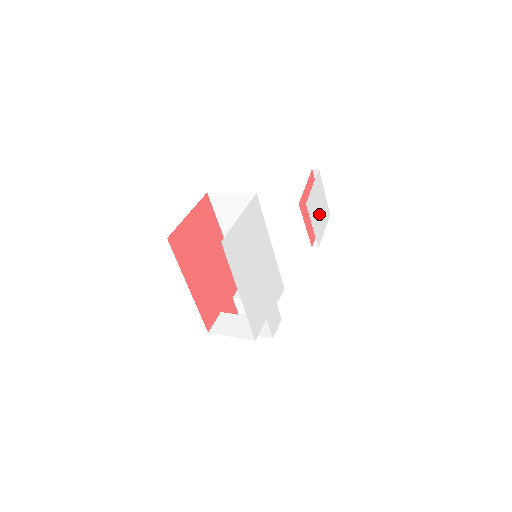
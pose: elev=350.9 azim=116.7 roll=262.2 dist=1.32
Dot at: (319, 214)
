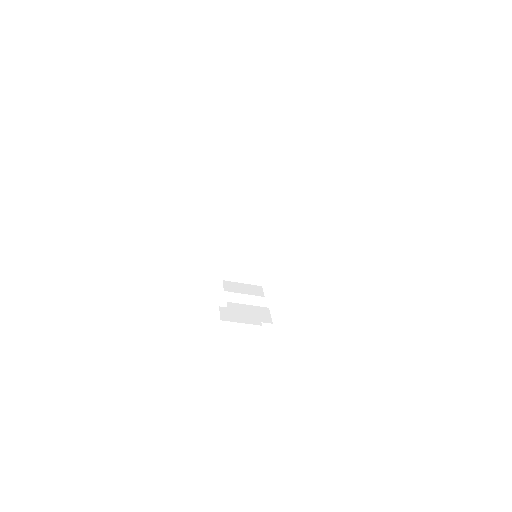
Dot at: occluded
